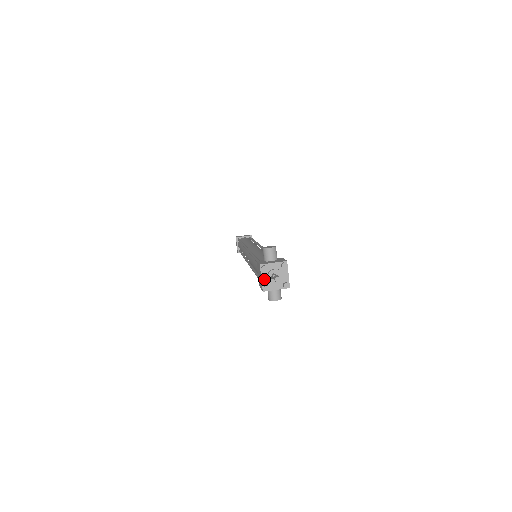
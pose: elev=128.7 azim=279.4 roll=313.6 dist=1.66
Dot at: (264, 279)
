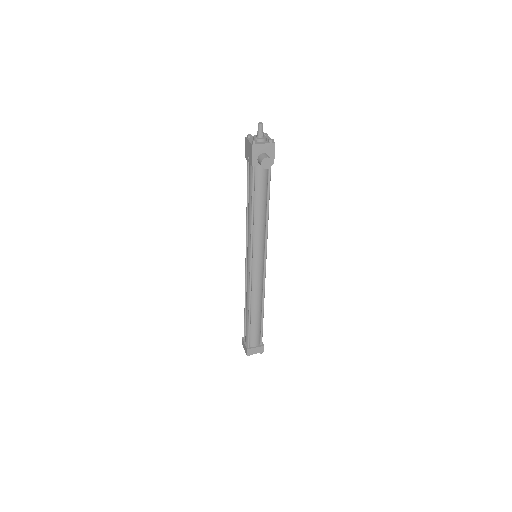
Dot at: (251, 141)
